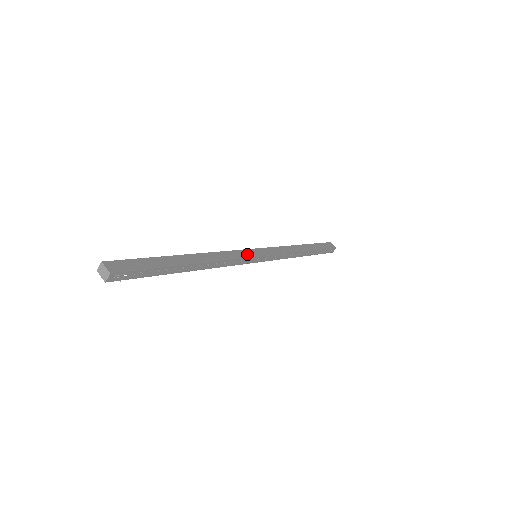
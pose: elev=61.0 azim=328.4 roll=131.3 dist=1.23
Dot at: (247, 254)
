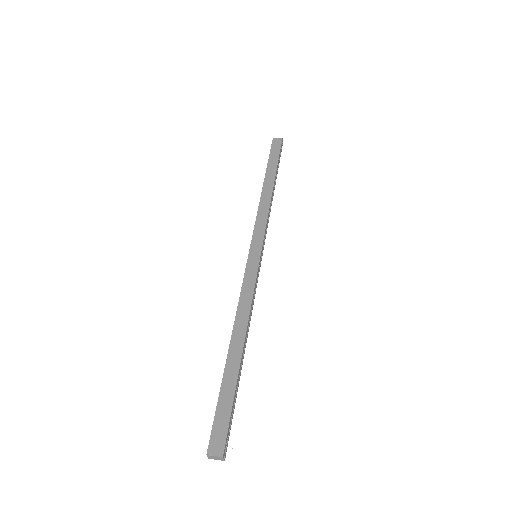
Dot at: (252, 269)
